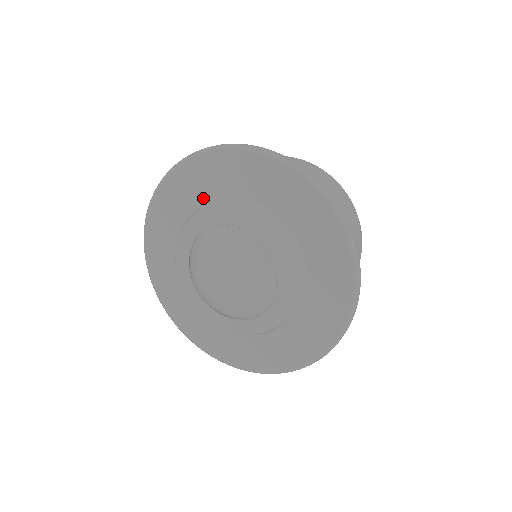
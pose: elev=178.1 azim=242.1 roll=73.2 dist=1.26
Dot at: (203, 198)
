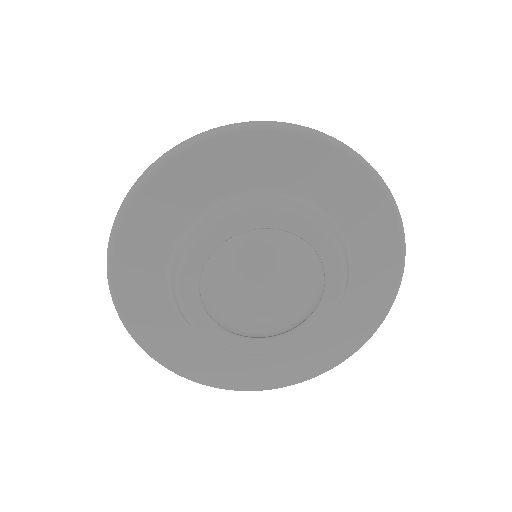
Dot at: (239, 188)
